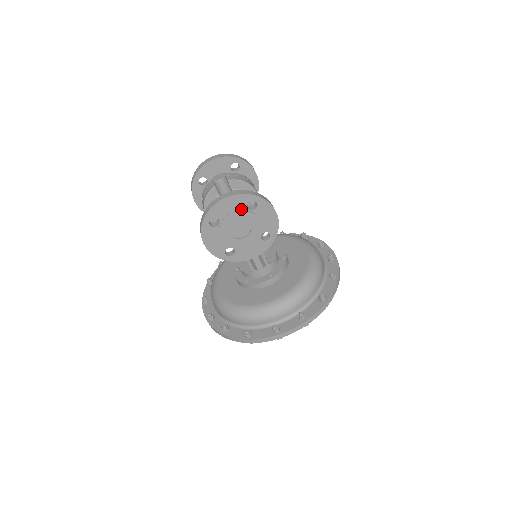
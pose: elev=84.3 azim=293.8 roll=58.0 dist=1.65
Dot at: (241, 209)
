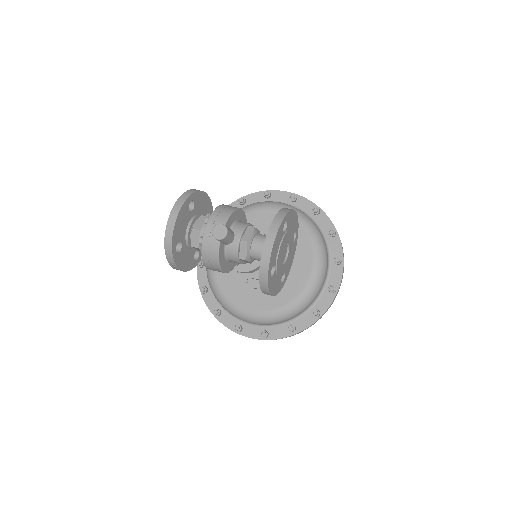
Dot at: (281, 238)
